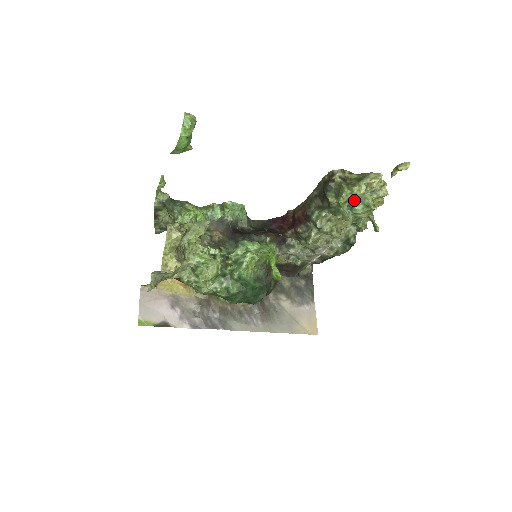
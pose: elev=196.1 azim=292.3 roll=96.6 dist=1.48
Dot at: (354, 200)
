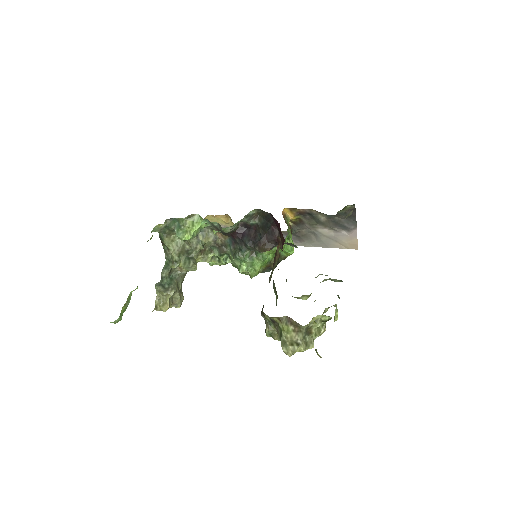
Dot at: occluded
